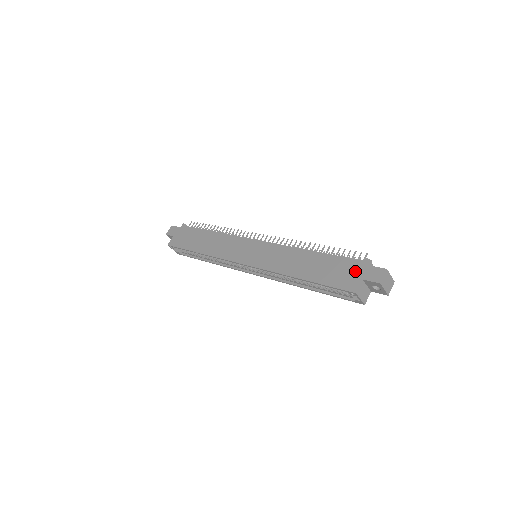
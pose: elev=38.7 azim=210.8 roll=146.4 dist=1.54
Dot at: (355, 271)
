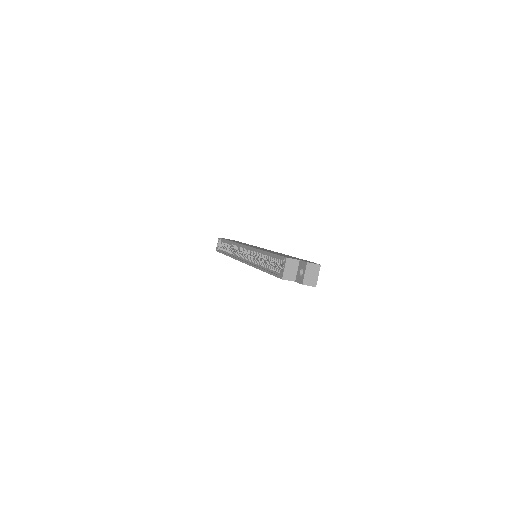
Dot at: occluded
